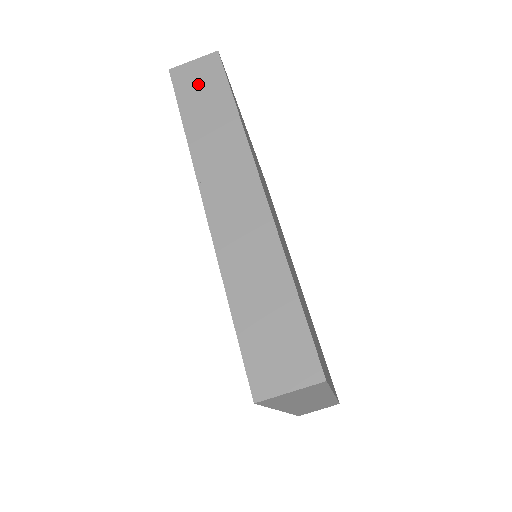
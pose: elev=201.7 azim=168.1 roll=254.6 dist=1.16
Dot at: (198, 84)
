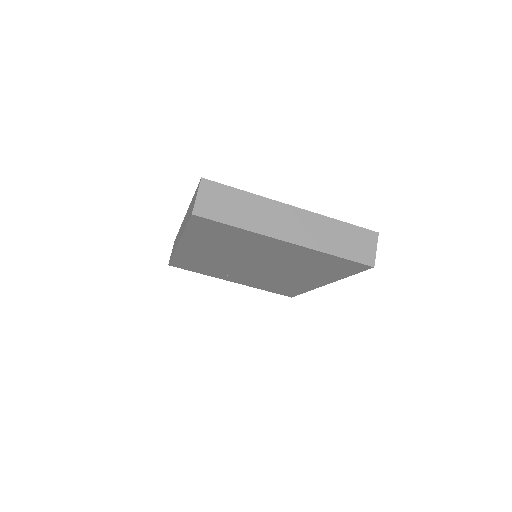
Dot at: occluded
